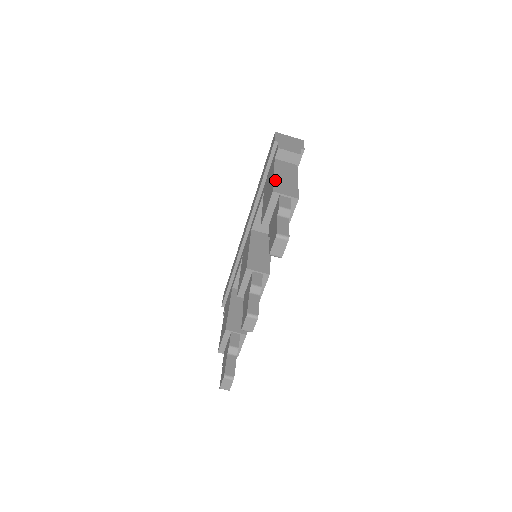
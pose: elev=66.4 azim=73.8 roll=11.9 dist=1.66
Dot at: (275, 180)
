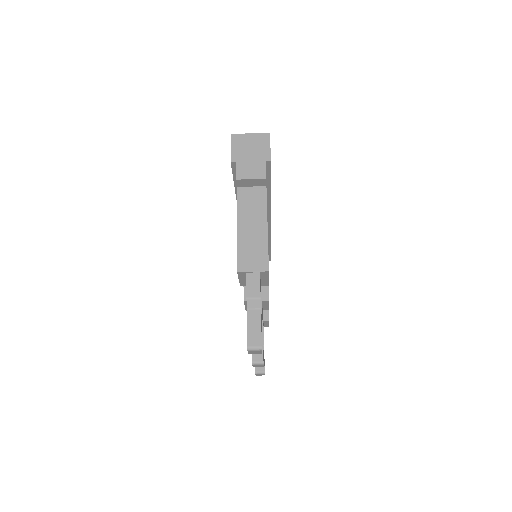
Dot at: (239, 243)
